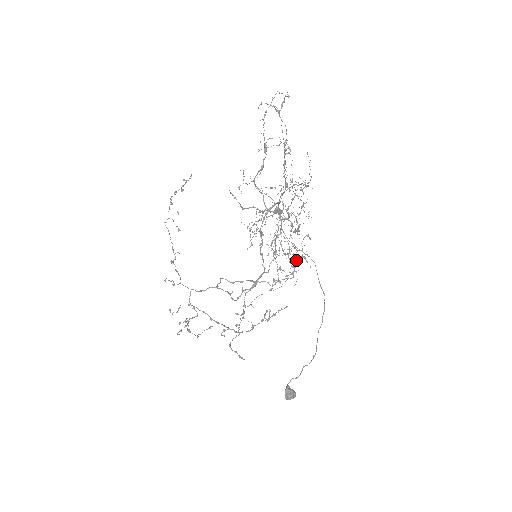
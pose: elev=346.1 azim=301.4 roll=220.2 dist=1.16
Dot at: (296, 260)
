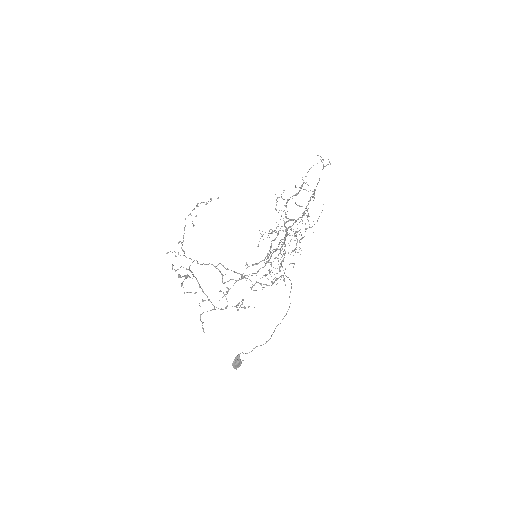
Dot at: (285, 268)
